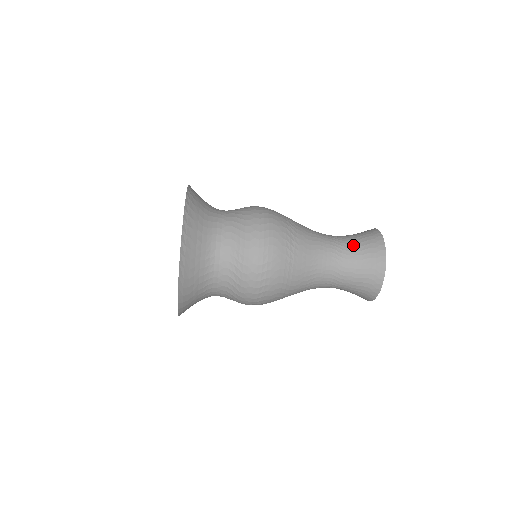
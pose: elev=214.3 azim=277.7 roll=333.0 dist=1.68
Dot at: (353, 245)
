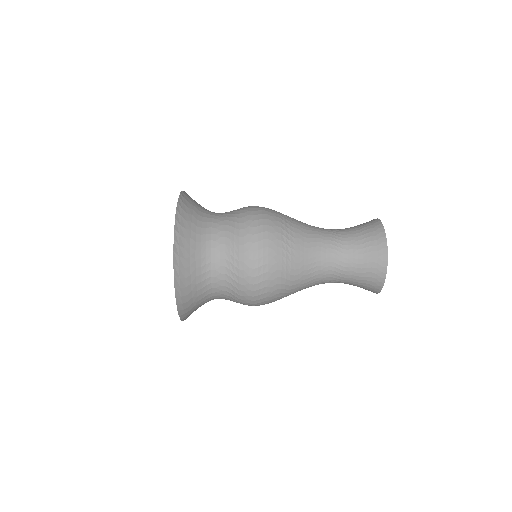
Dot at: (352, 277)
